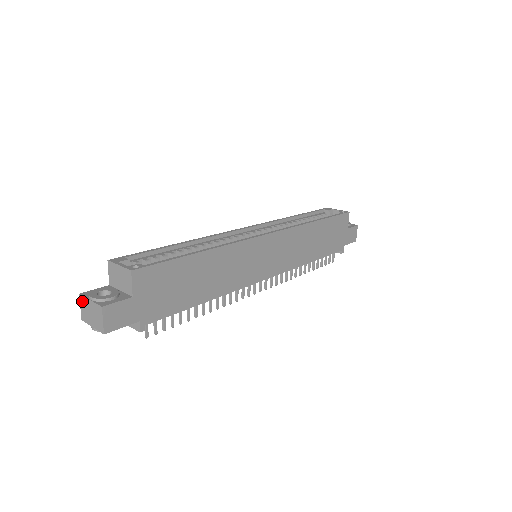
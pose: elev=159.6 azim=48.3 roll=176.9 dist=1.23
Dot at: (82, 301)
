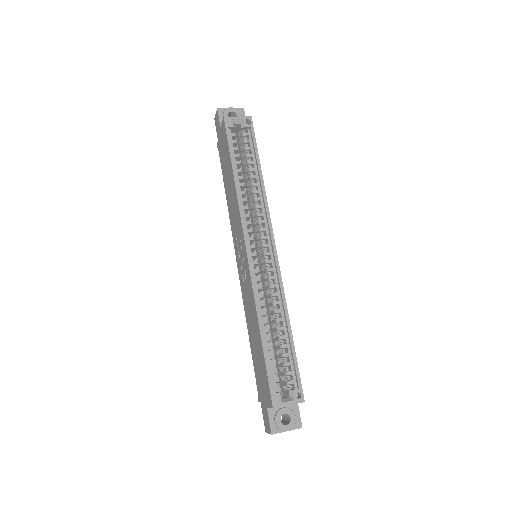
Dot at: occluded
